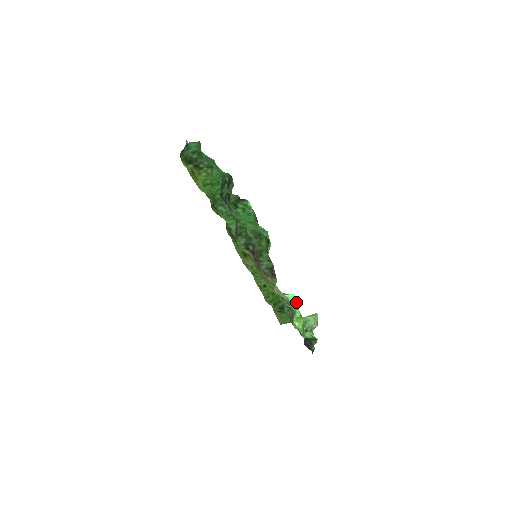
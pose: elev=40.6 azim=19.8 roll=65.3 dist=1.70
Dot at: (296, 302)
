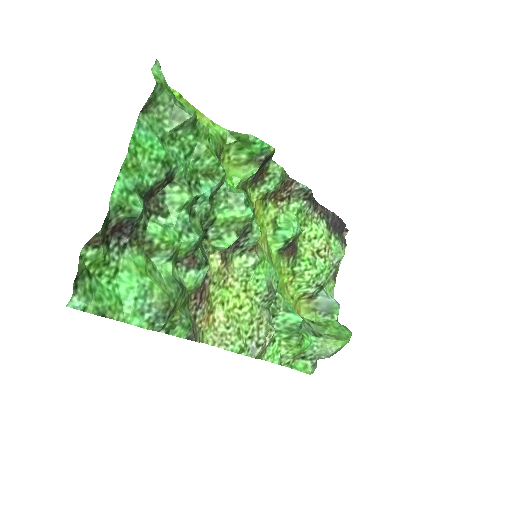
Dot at: (299, 328)
